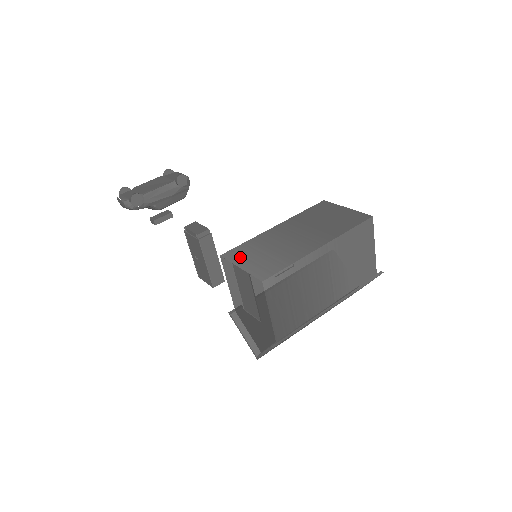
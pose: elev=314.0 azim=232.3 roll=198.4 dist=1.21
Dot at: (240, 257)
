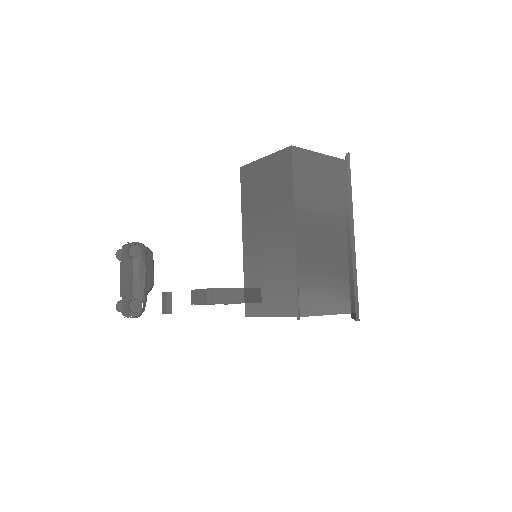
Dot at: (258, 305)
